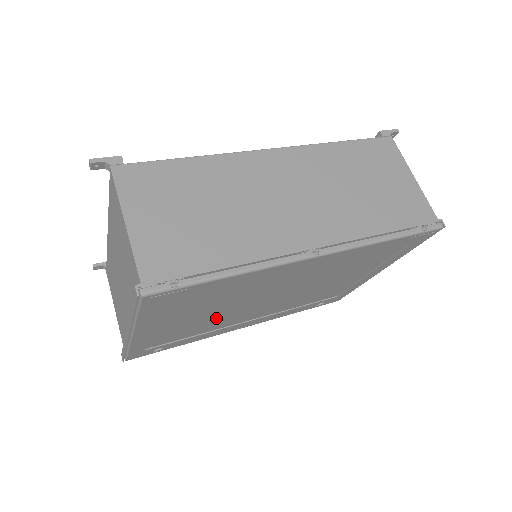
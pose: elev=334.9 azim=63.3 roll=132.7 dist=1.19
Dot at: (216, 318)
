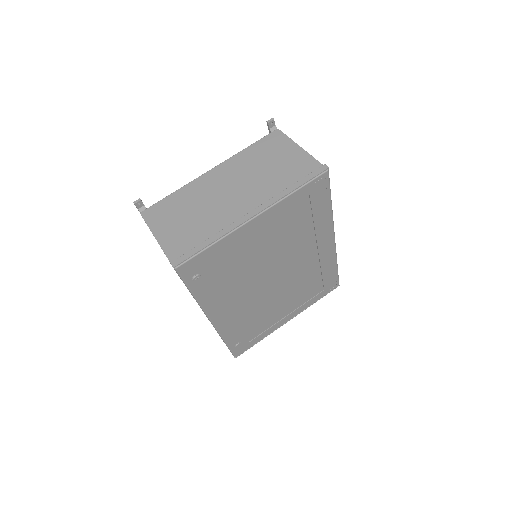
Dot at: (254, 266)
